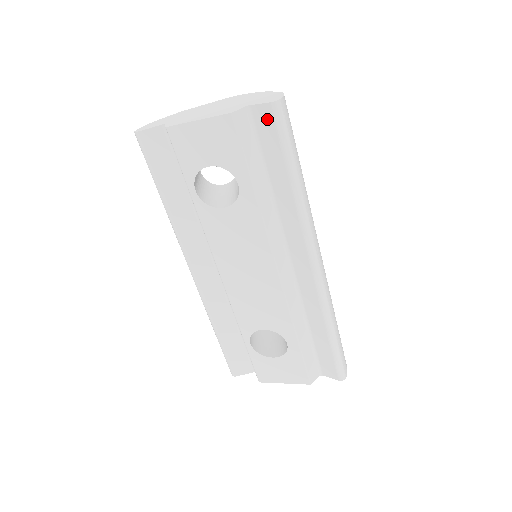
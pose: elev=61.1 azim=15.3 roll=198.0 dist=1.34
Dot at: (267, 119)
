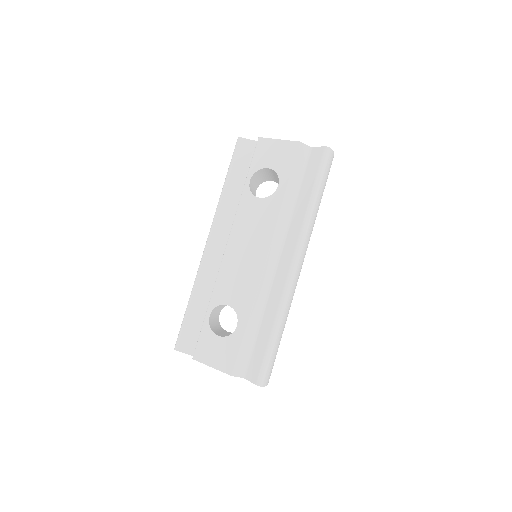
Dot at: (318, 156)
